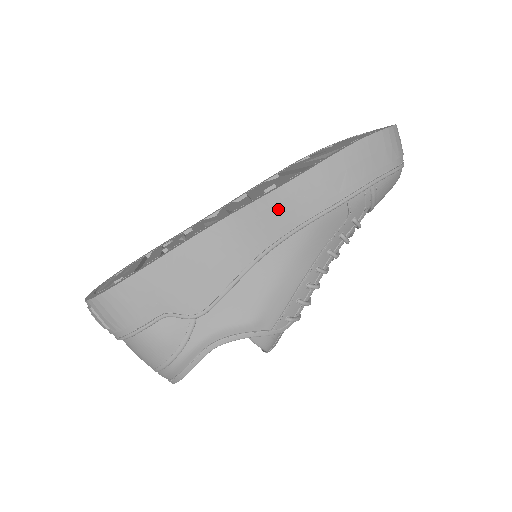
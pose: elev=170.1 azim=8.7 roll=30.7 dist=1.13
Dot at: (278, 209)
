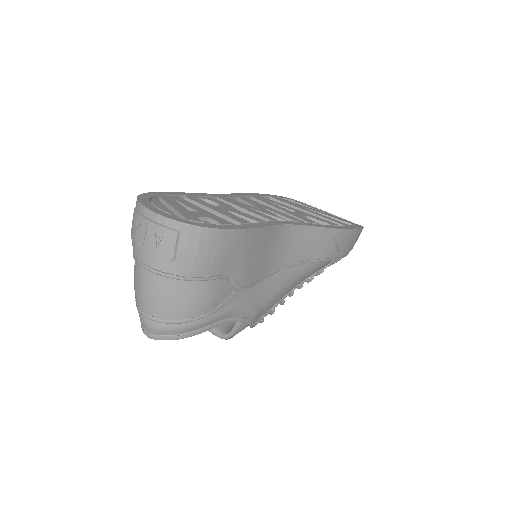
Dot at: (323, 241)
